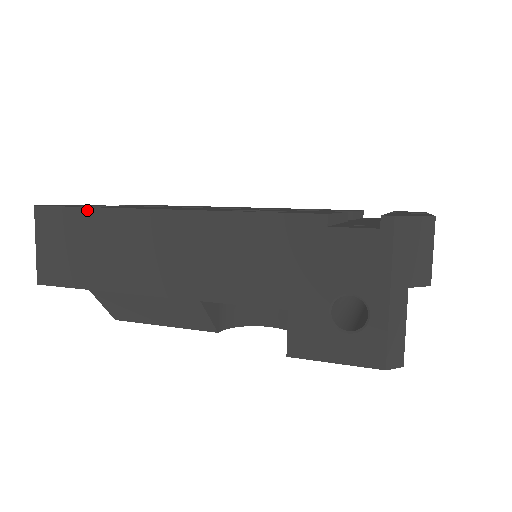
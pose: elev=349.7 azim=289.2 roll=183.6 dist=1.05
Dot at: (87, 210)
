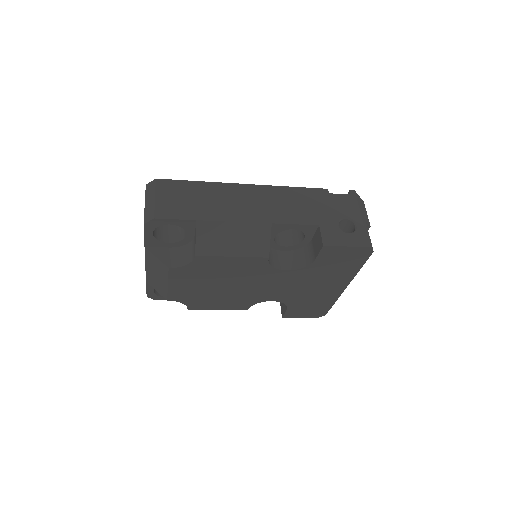
Dot at: (196, 182)
